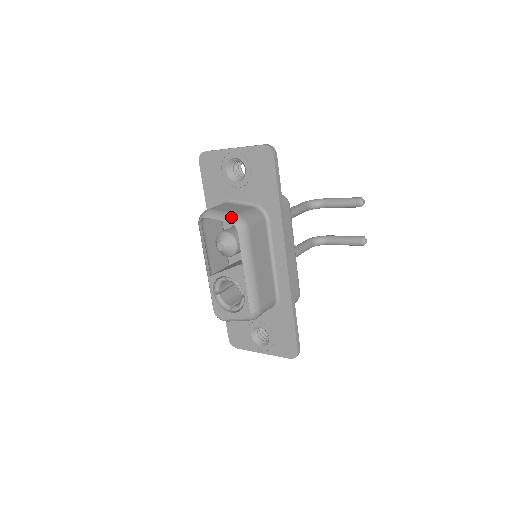
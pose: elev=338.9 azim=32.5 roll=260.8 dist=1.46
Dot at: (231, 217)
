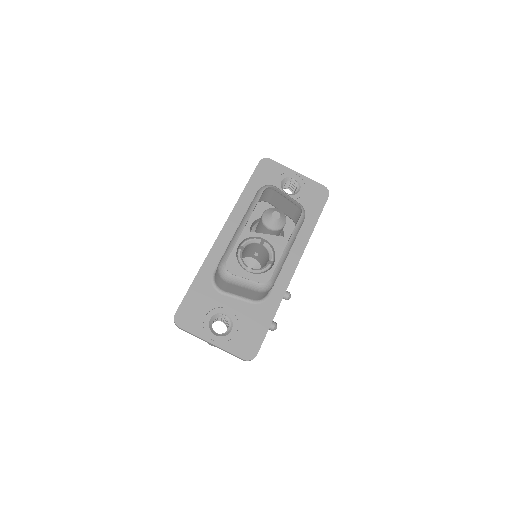
Dot at: occluded
